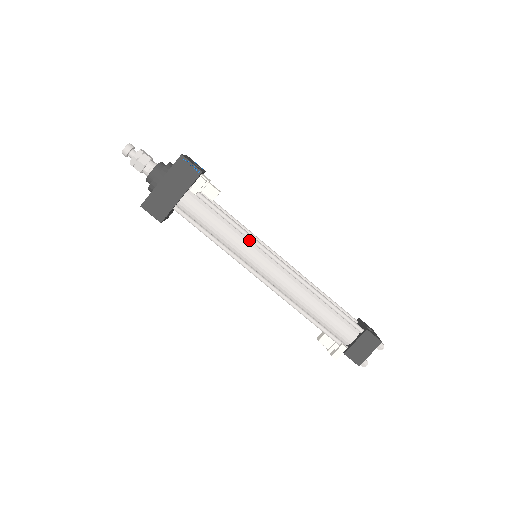
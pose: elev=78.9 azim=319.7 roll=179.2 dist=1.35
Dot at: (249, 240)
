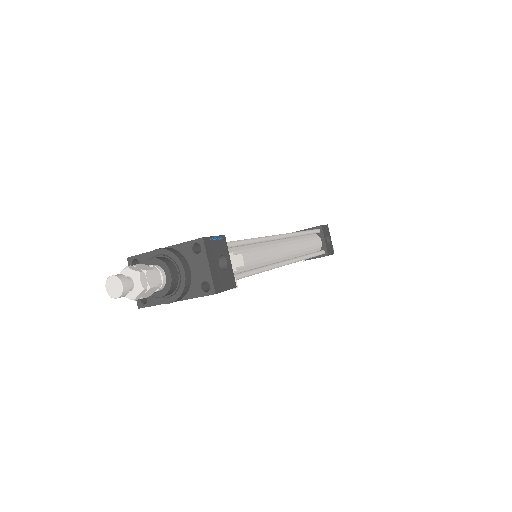
Dot at: (258, 267)
